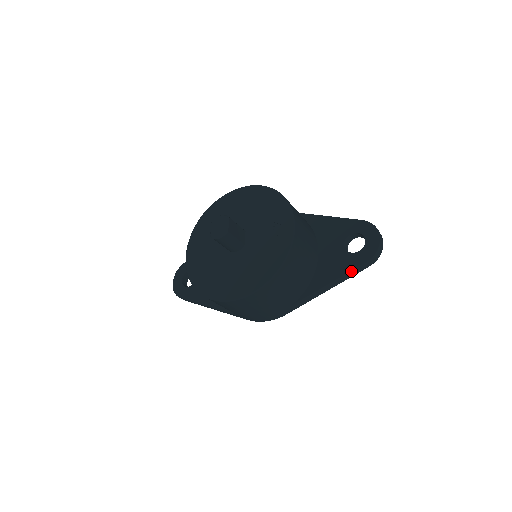
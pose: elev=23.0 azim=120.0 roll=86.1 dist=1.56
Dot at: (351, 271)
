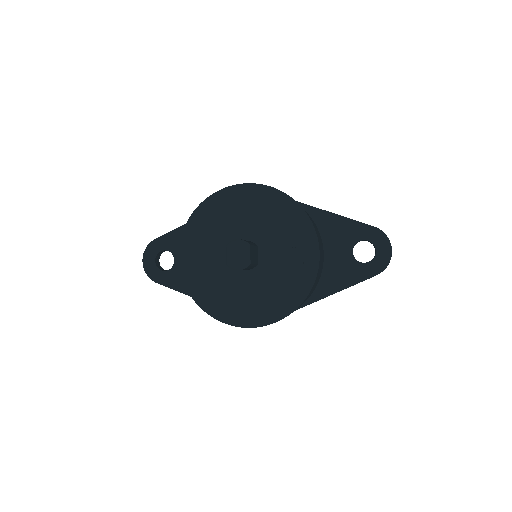
Dot at: occluded
